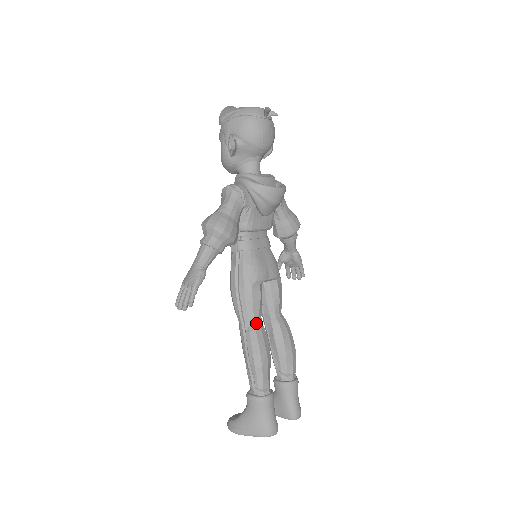
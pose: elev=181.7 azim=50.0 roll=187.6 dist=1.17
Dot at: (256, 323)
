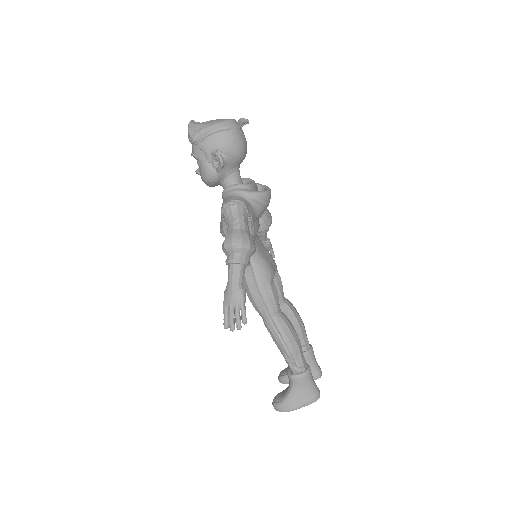
Dot at: (280, 314)
